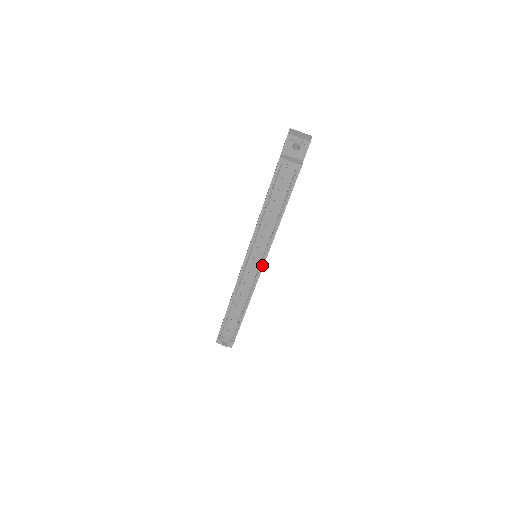
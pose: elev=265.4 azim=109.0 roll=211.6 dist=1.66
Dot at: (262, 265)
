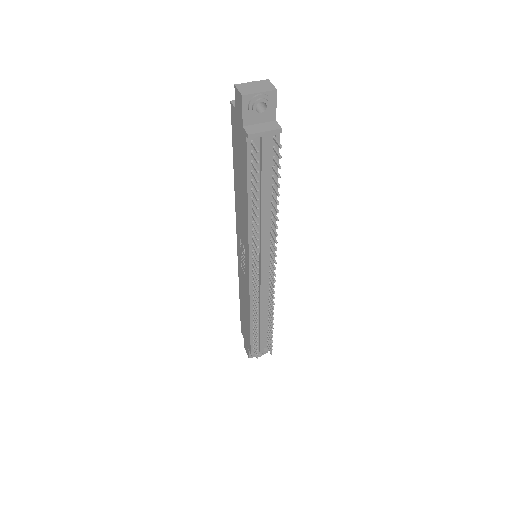
Dot at: occluded
